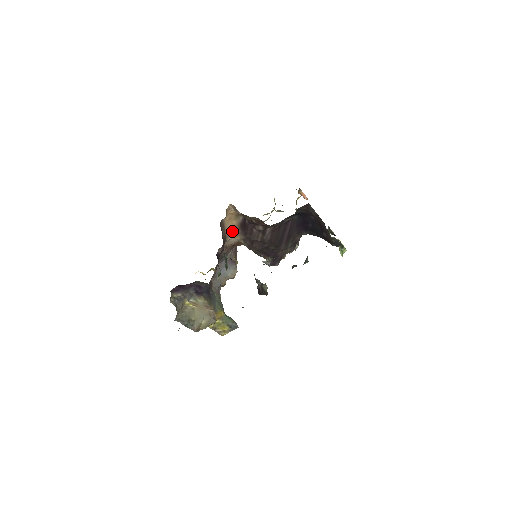
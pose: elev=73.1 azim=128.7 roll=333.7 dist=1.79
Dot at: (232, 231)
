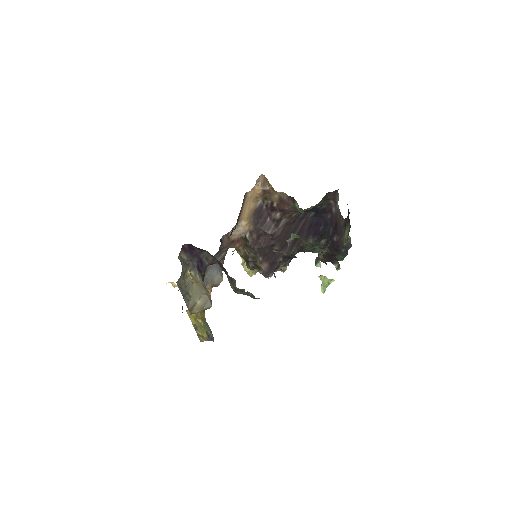
Dot at: (246, 215)
